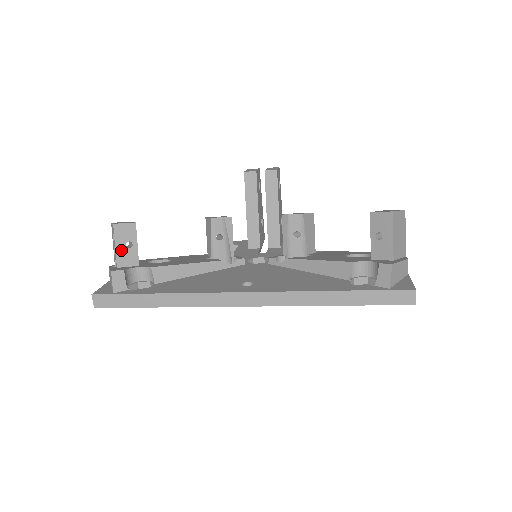
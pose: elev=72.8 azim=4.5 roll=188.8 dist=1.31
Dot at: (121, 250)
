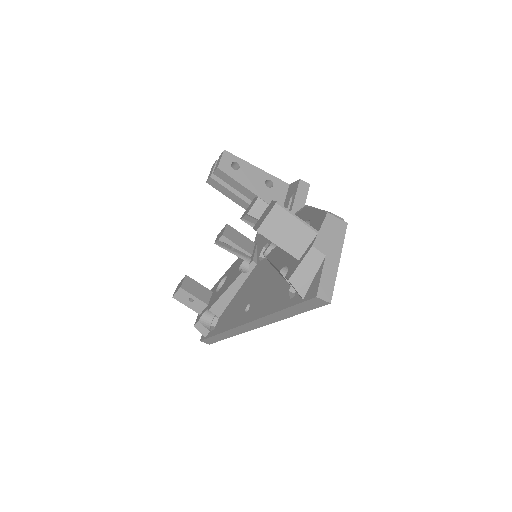
Dot at: (191, 305)
